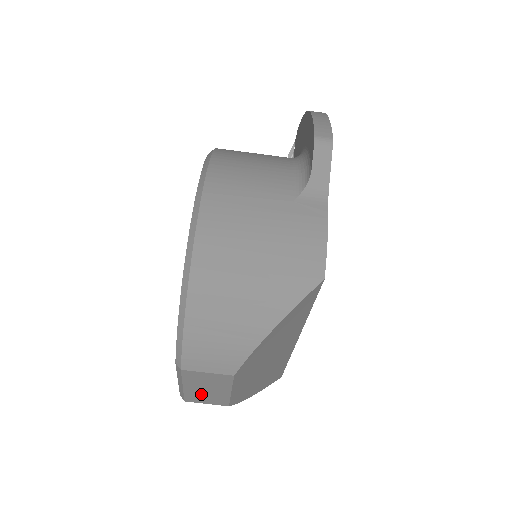
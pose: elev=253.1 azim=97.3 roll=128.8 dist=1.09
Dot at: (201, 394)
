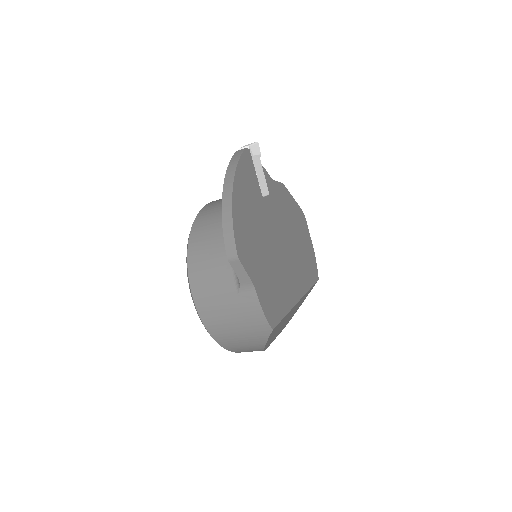
Dot at: occluded
